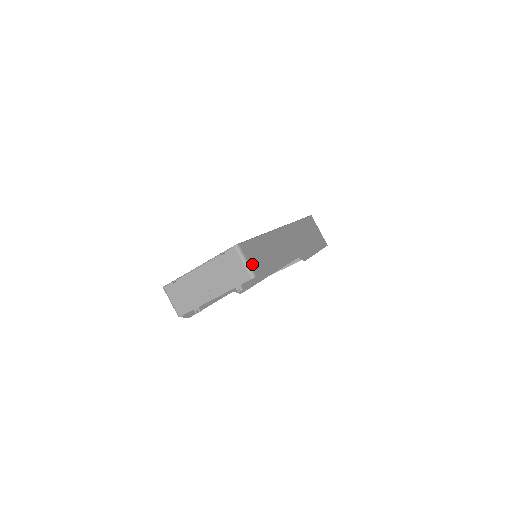
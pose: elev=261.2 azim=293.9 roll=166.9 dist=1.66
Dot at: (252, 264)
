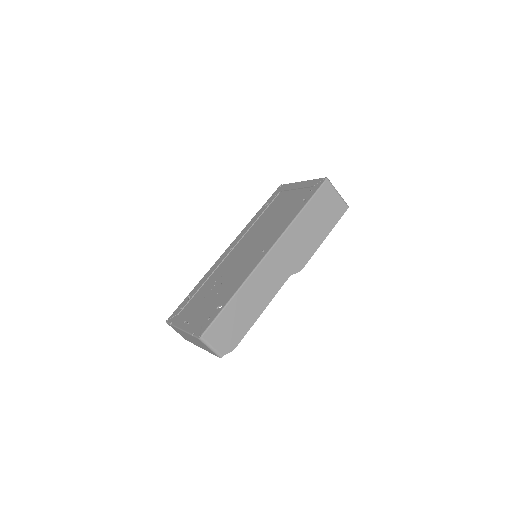
Dot at: (219, 345)
